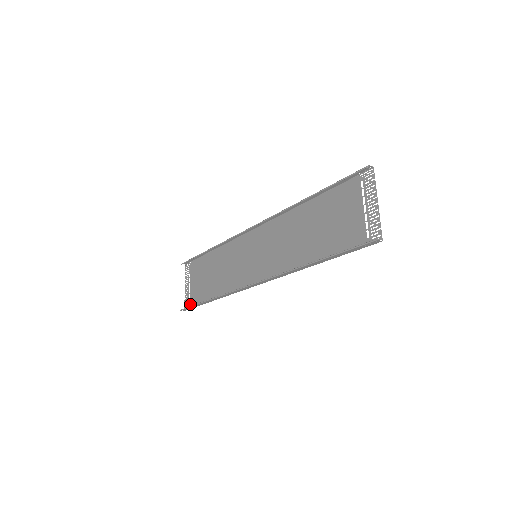
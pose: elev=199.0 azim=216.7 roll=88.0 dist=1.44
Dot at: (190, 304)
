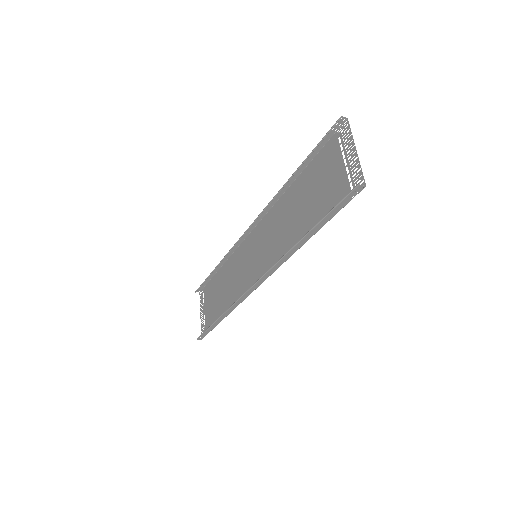
Dot at: occluded
